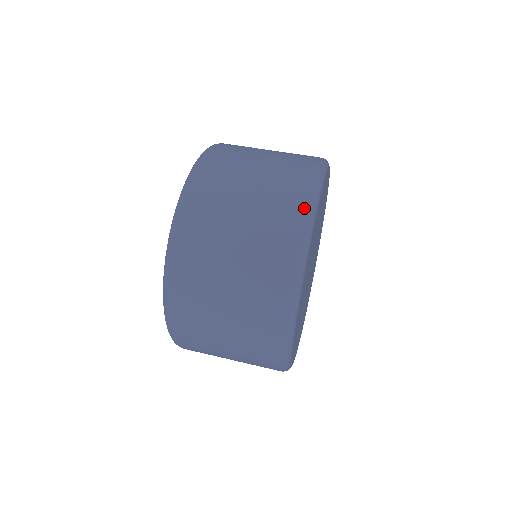
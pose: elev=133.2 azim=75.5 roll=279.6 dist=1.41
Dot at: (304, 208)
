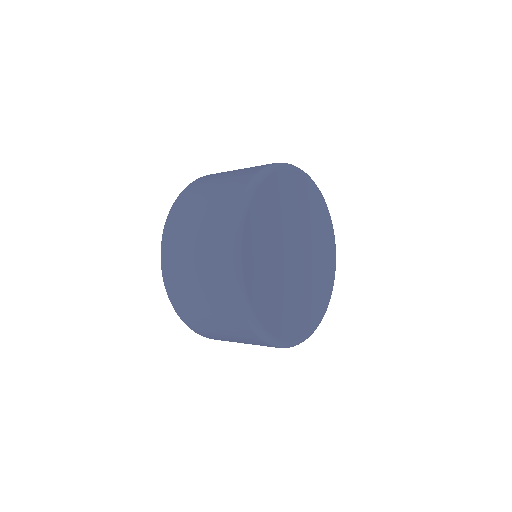
Dot at: (250, 178)
